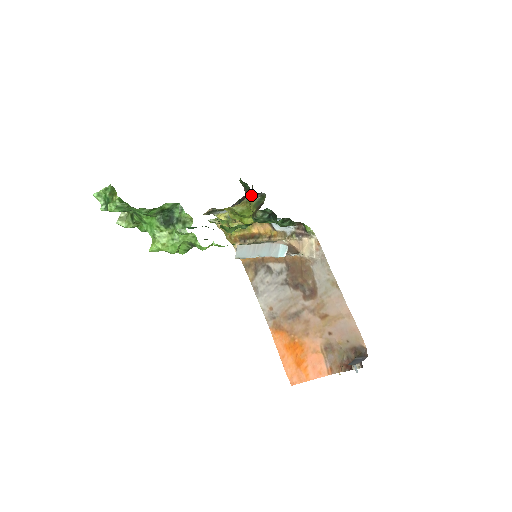
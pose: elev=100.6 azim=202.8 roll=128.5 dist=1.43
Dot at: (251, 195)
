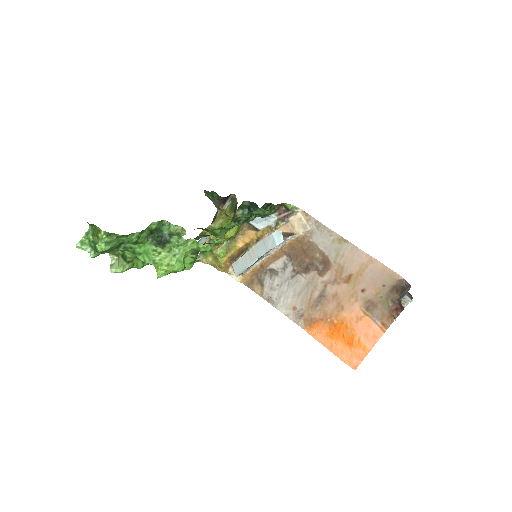
Dot at: (222, 203)
